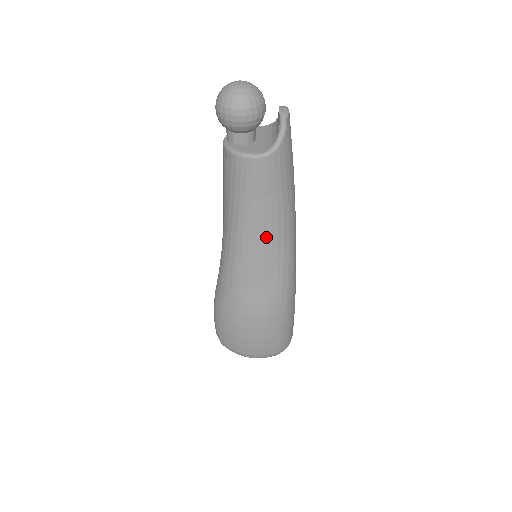
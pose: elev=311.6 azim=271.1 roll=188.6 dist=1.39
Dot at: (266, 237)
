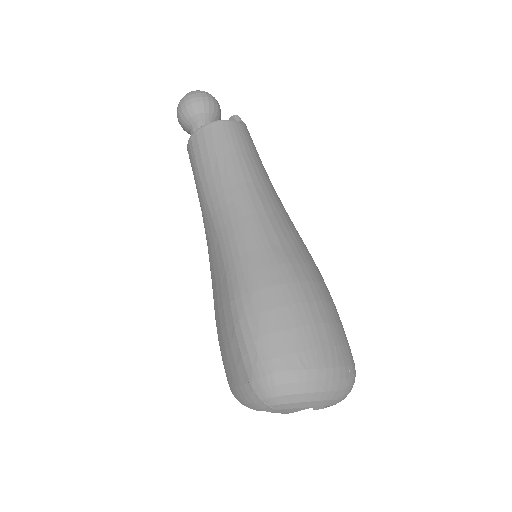
Dot at: (269, 192)
